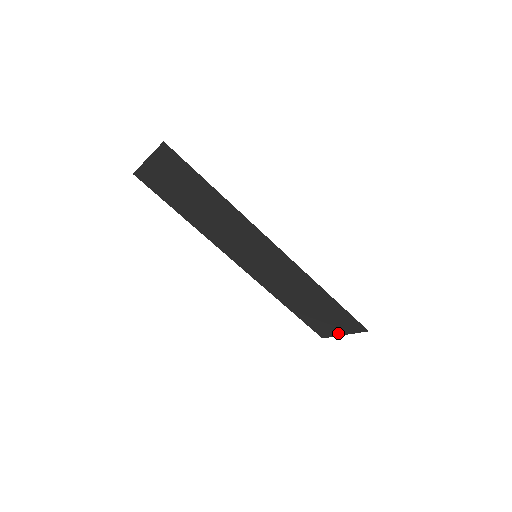
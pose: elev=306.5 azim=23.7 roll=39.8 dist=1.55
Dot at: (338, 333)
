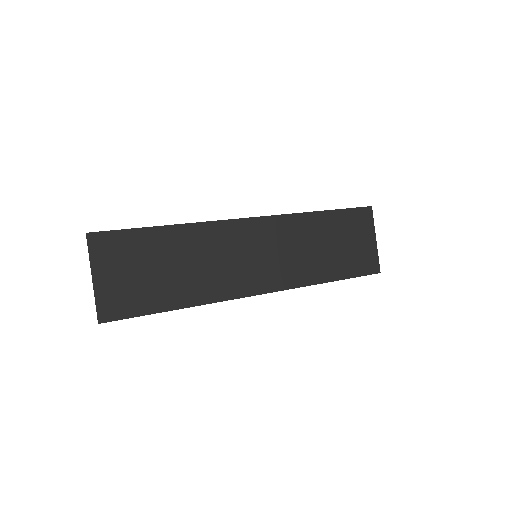
Dot at: (373, 245)
